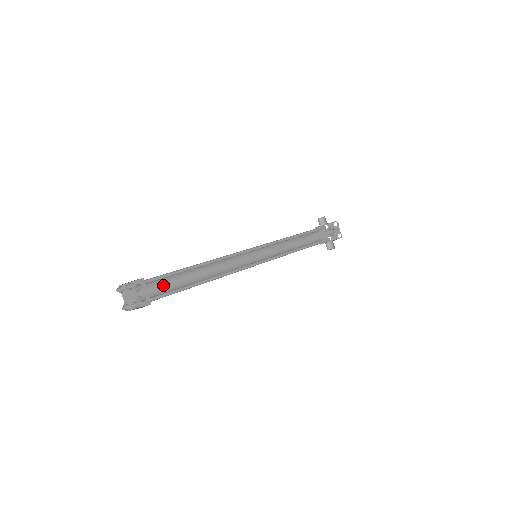
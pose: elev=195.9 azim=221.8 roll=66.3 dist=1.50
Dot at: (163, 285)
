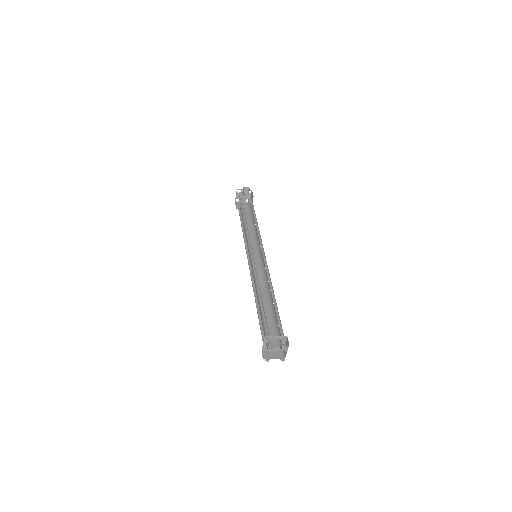
Dot at: occluded
